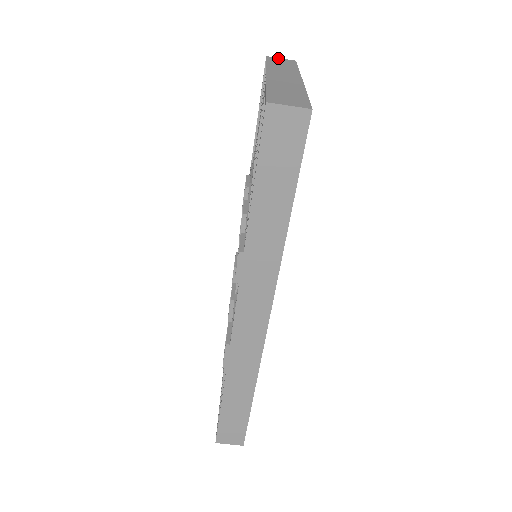
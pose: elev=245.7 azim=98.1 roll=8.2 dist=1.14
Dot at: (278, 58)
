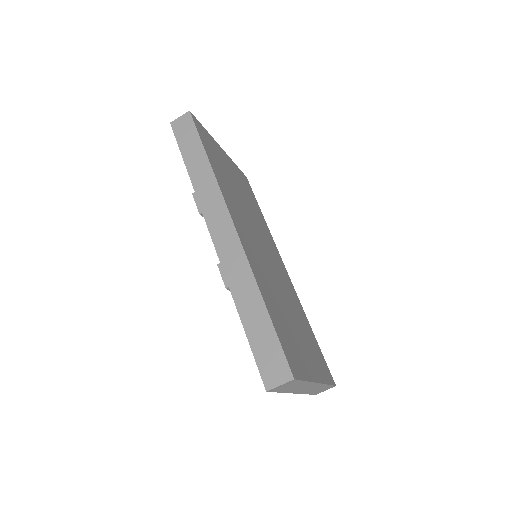
Dot at: occluded
